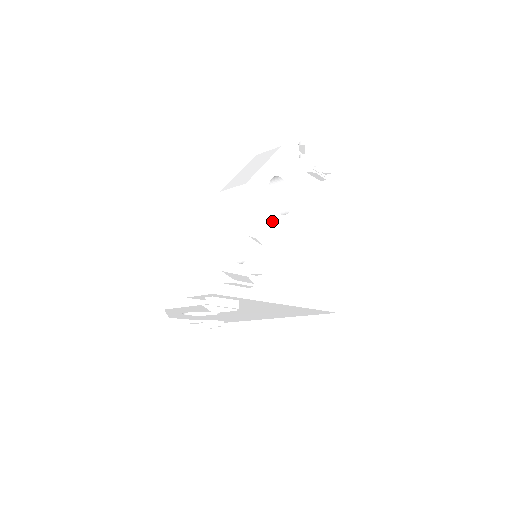
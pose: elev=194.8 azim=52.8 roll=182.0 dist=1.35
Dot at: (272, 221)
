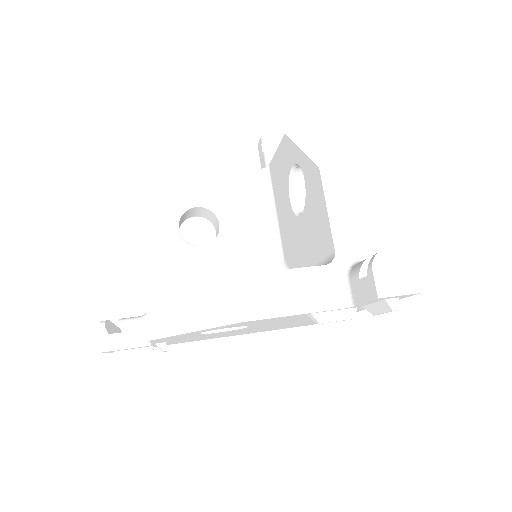
Dot at: occluded
